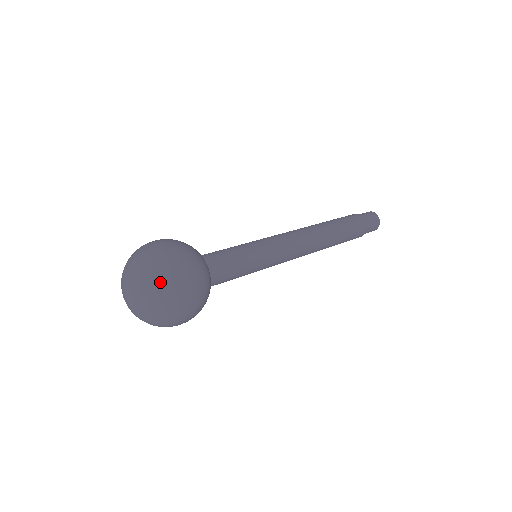
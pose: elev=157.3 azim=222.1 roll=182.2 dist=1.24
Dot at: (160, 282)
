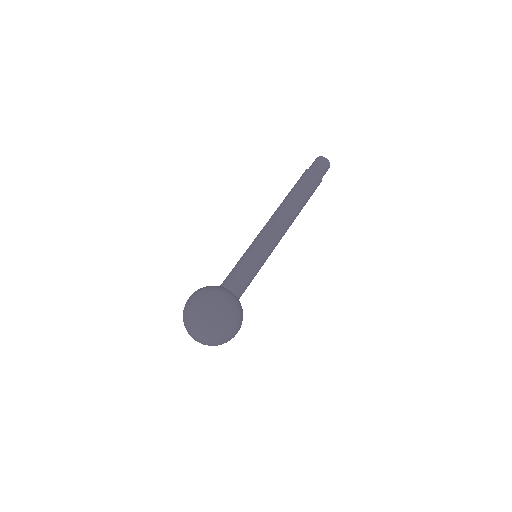
Dot at: (215, 329)
